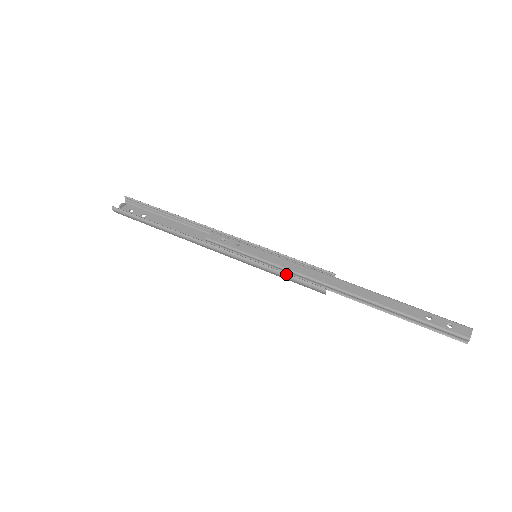
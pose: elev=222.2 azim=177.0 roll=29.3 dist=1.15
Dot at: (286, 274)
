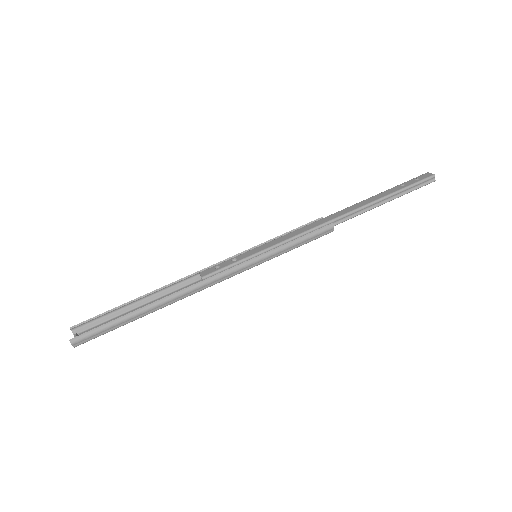
Dot at: (295, 240)
